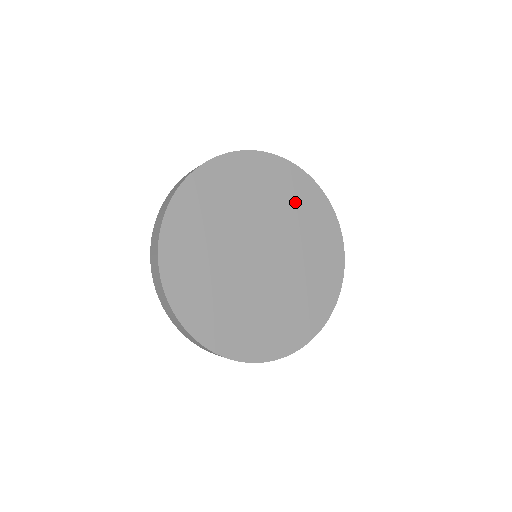
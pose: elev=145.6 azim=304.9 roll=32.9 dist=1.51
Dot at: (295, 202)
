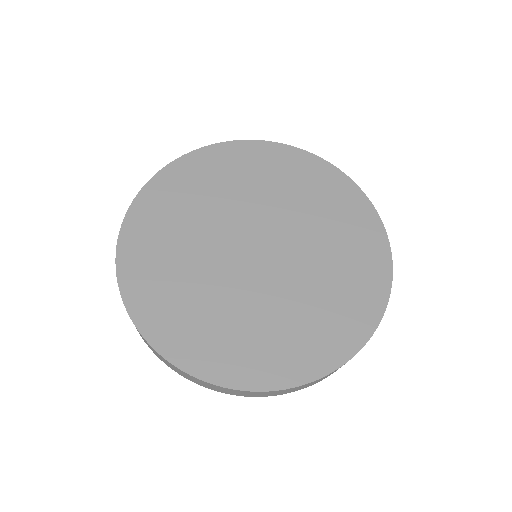
Dot at: (234, 176)
